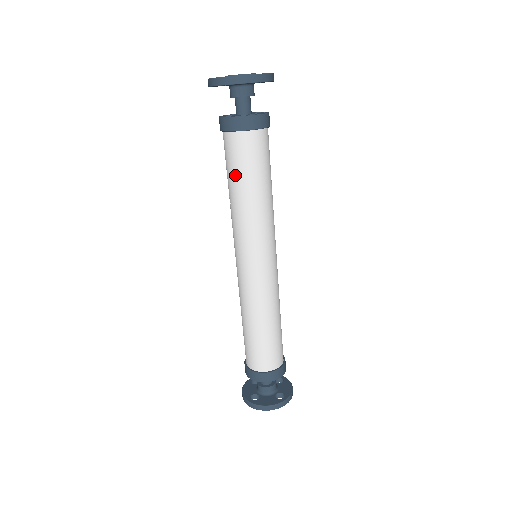
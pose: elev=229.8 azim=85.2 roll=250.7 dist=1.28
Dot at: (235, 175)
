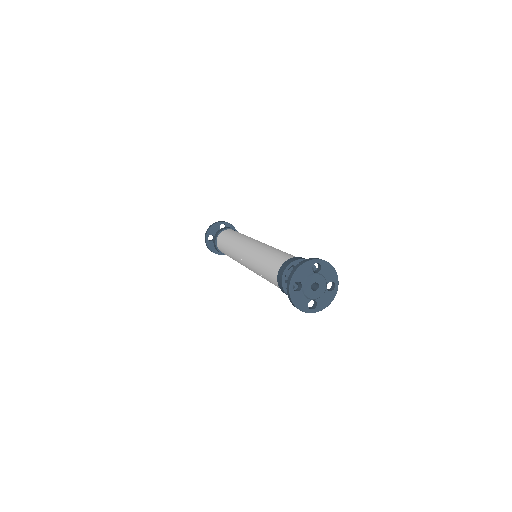
Dot at: (224, 243)
